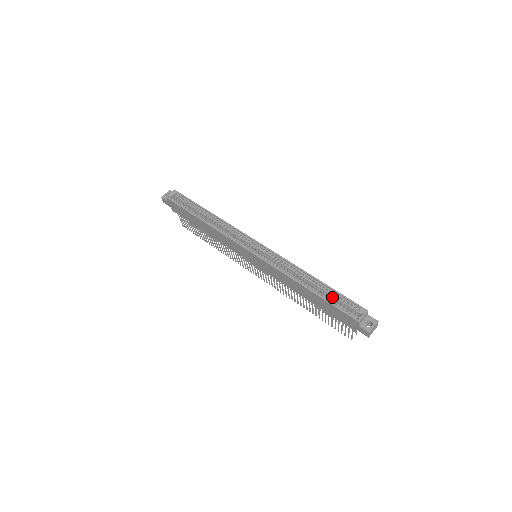
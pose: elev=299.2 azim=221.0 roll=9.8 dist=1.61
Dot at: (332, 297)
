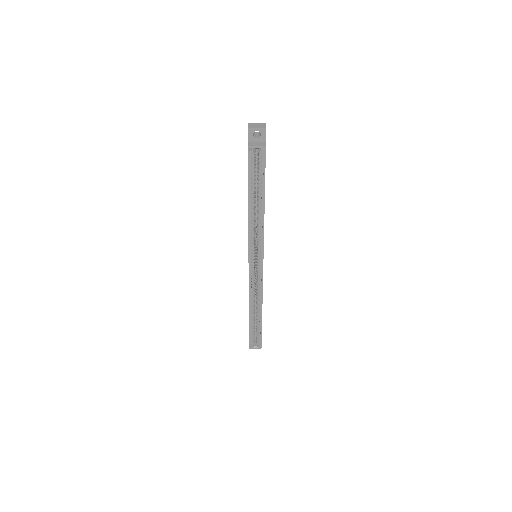
Dot at: (257, 327)
